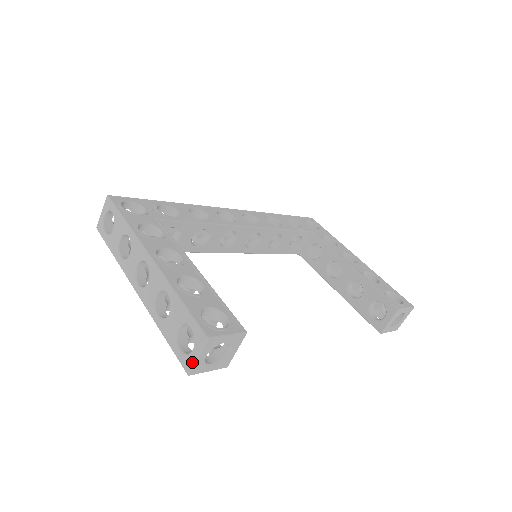
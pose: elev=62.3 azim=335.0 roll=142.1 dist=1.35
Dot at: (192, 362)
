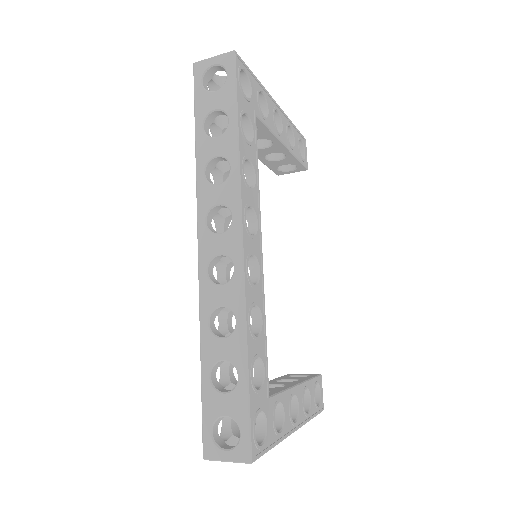
Dot at: occluded
